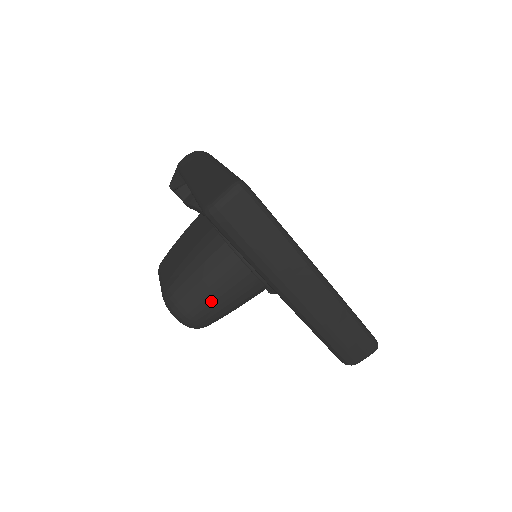
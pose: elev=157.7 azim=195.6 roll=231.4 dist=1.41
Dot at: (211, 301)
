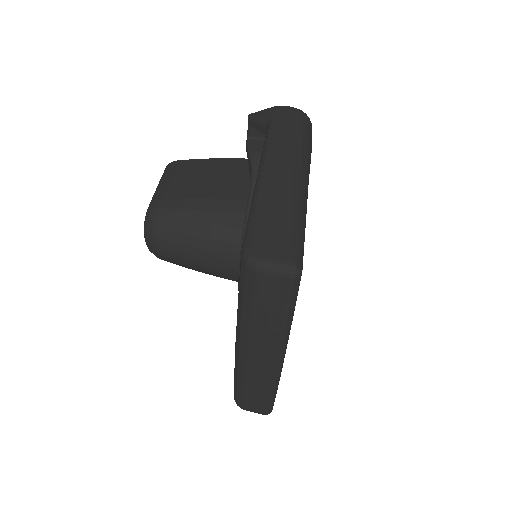
Dot at: (185, 256)
